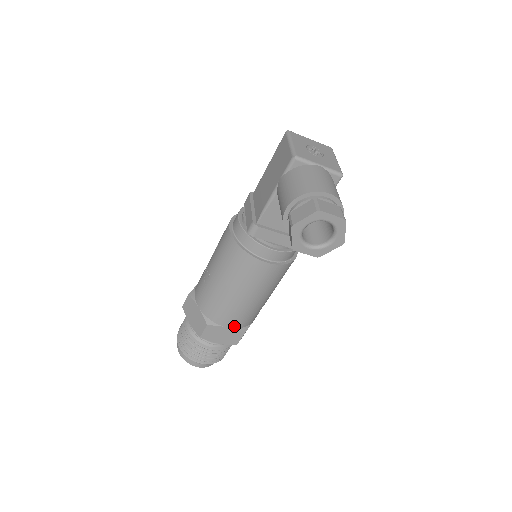
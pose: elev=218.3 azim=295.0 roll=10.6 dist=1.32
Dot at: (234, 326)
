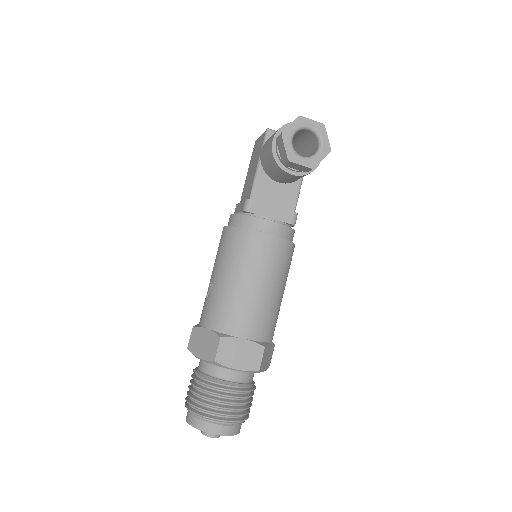
Dot at: (251, 336)
